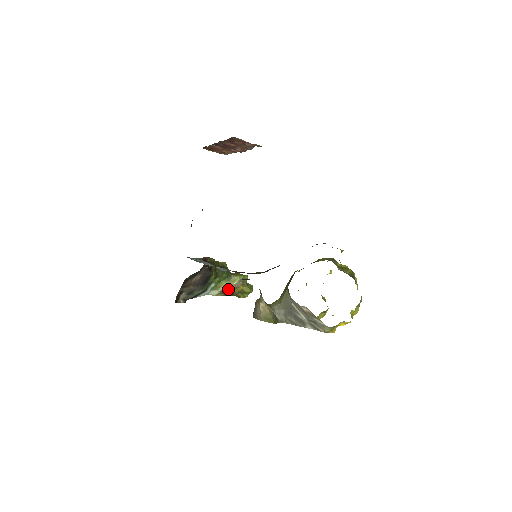
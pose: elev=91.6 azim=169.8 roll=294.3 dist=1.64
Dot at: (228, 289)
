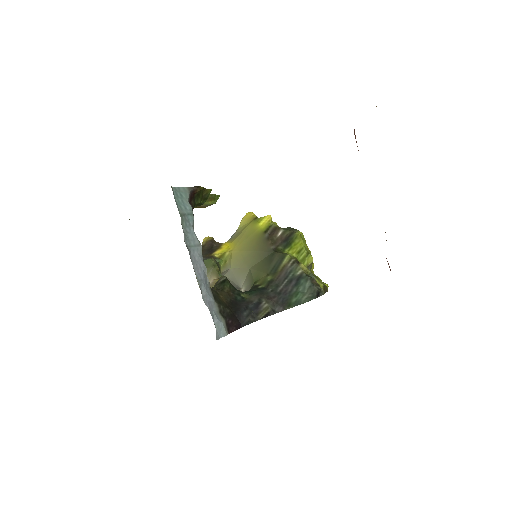
Dot at: occluded
